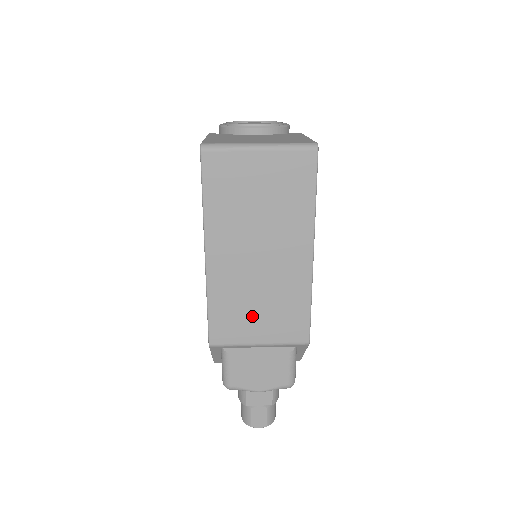
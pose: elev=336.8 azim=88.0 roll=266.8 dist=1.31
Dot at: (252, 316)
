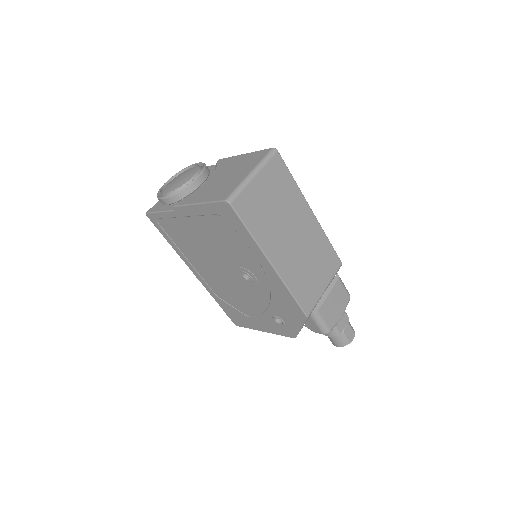
Dot at: (313, 277)
